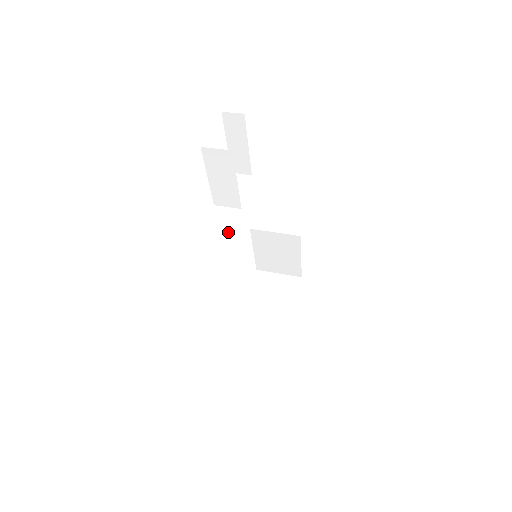
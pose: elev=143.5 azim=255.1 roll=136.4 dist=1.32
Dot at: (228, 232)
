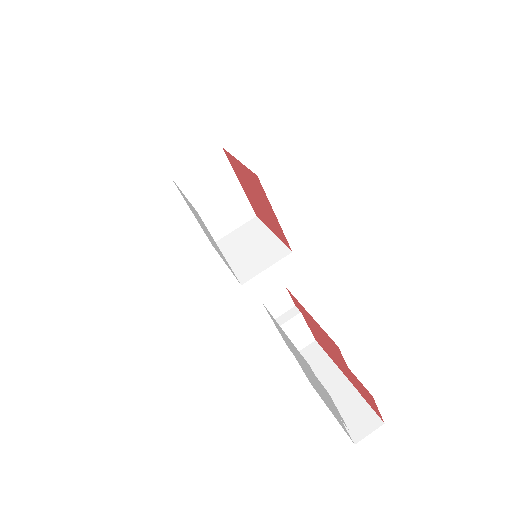
Dot at: occluded
